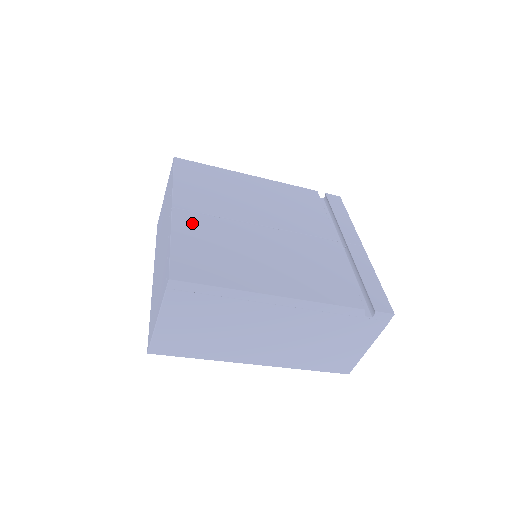
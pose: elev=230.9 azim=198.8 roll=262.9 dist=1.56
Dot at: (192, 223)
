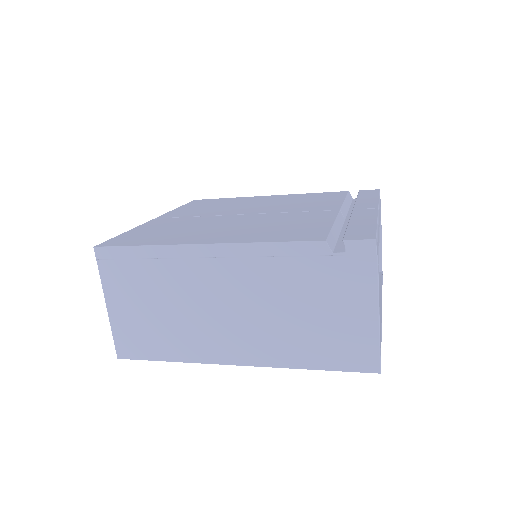
Dot at: (163, 222)
